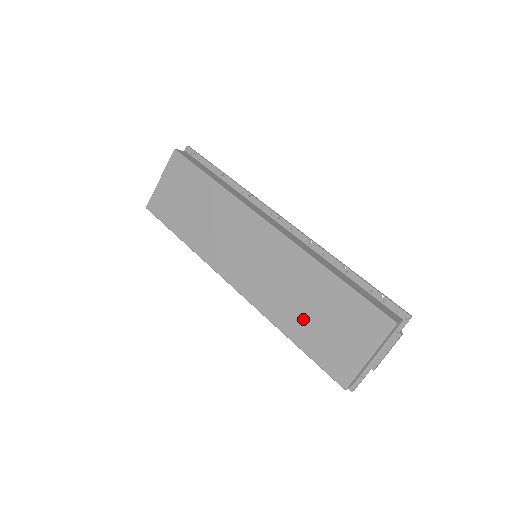
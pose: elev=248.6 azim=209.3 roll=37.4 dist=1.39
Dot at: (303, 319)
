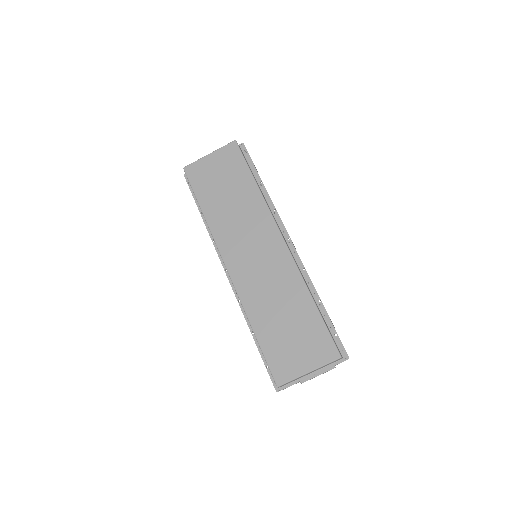
Dot at: (272, 321)
